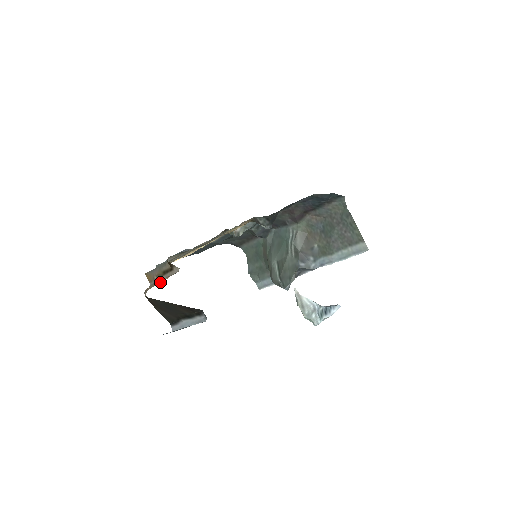
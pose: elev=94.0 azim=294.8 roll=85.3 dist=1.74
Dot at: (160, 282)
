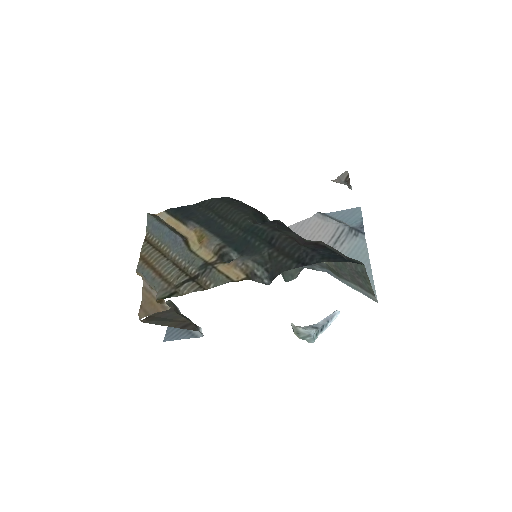
Dot at: (152, 312)
